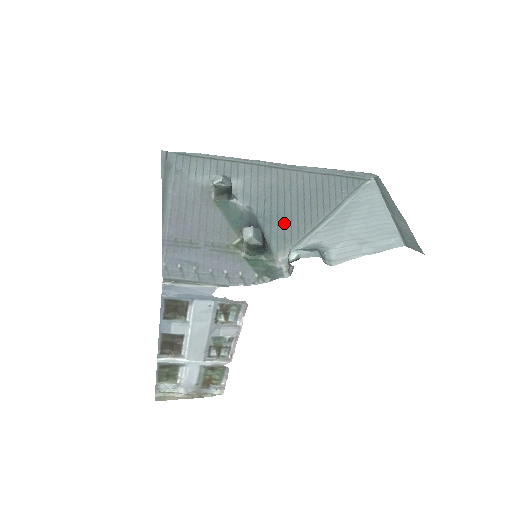
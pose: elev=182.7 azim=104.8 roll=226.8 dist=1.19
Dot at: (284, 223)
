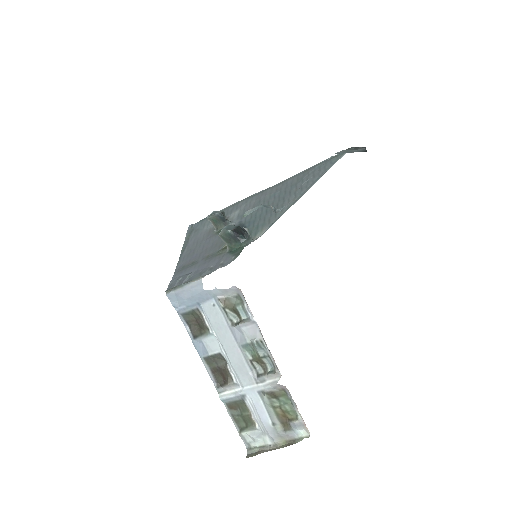
Dot at: (265, 216)
